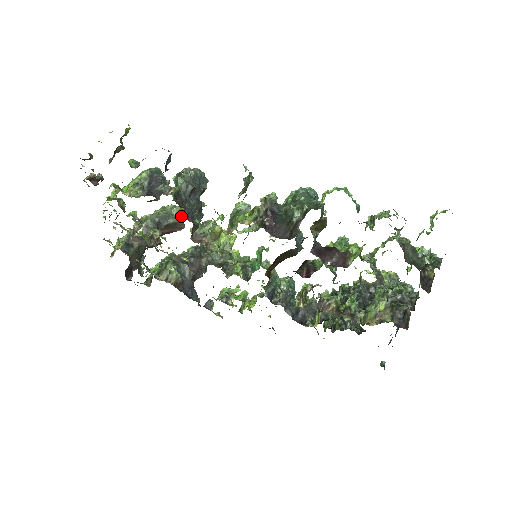
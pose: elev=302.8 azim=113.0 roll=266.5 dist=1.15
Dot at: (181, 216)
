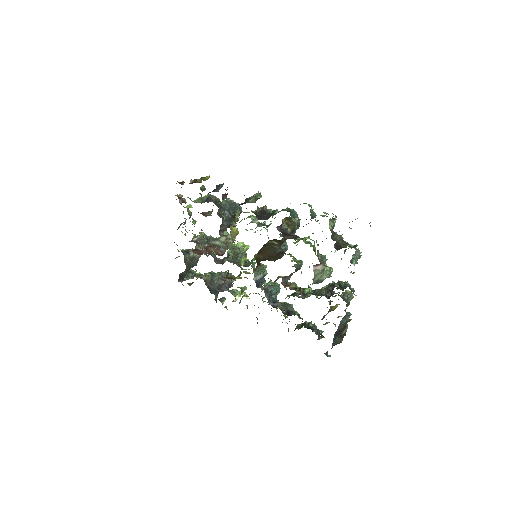
Dot at: occluded
